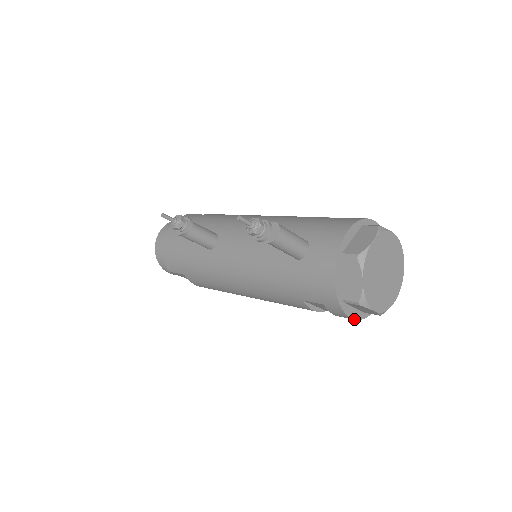
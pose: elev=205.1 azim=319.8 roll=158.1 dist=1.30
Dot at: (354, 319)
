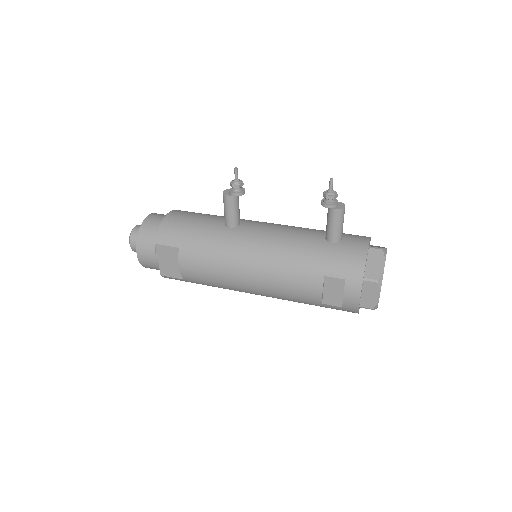
Dot at: (359, 302)
